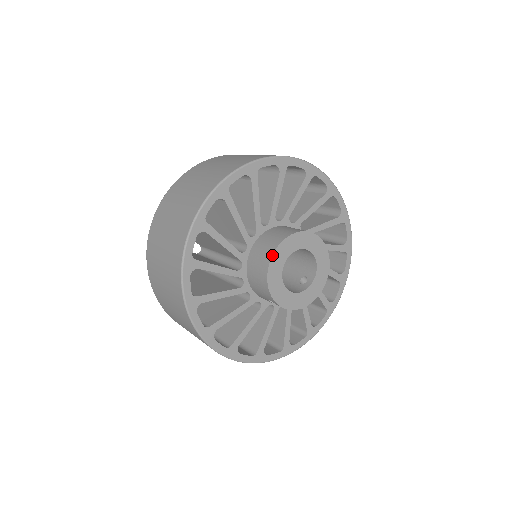
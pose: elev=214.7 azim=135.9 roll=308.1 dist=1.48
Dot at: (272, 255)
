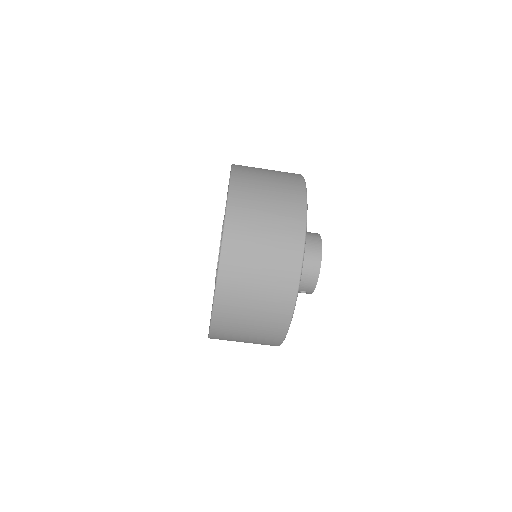
Dot at: occluded
